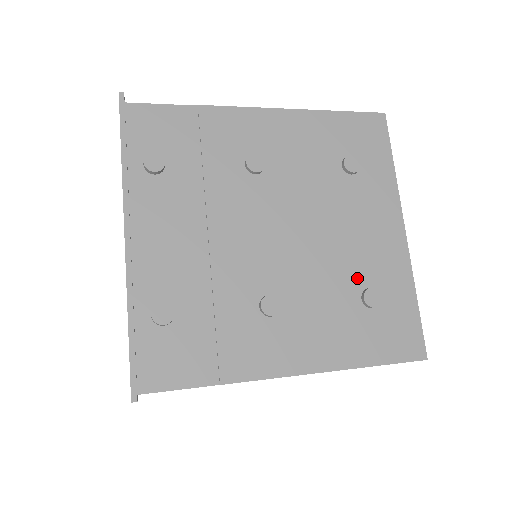
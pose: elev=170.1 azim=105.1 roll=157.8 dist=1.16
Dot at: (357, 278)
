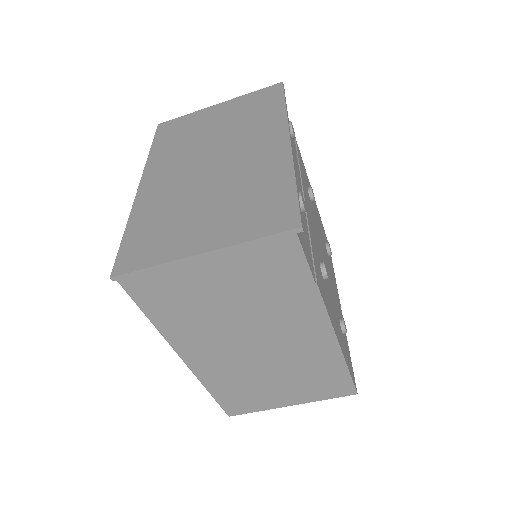
Dot at: (337, 308)
